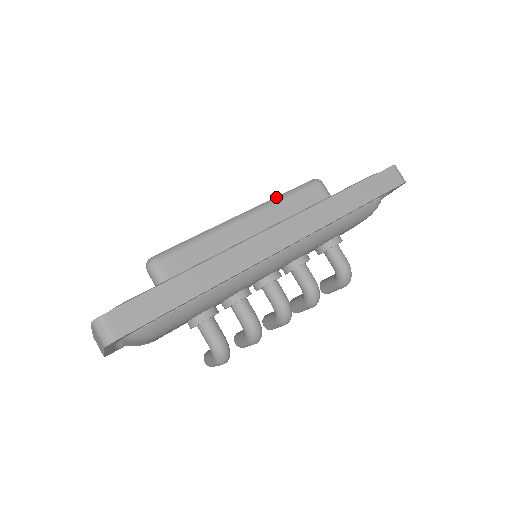
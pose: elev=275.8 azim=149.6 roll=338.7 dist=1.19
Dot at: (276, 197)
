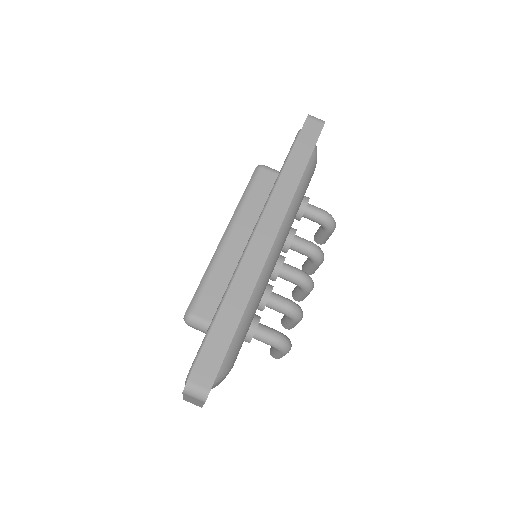
Dot at: (239, 202)
